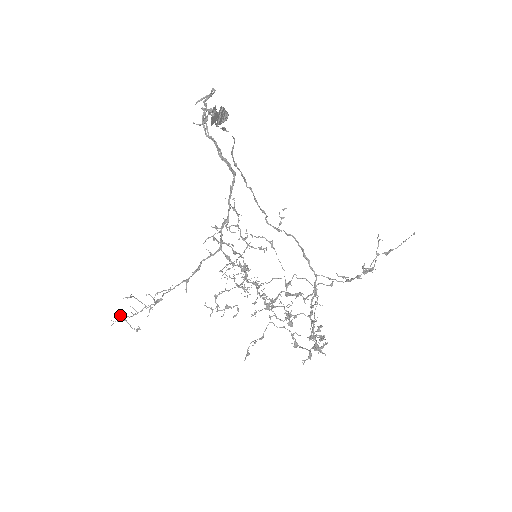
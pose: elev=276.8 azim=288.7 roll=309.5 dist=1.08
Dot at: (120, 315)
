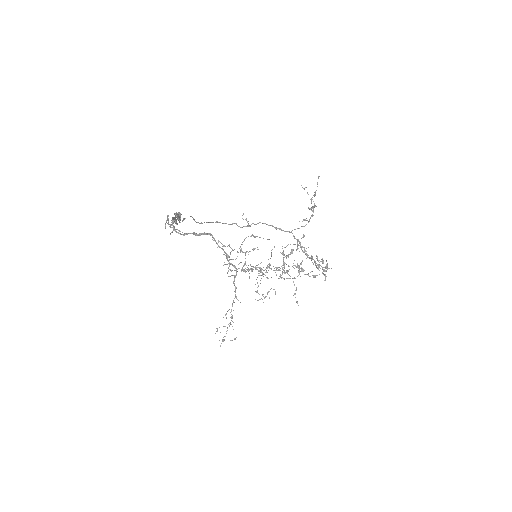
Dot at: (219, 340)
